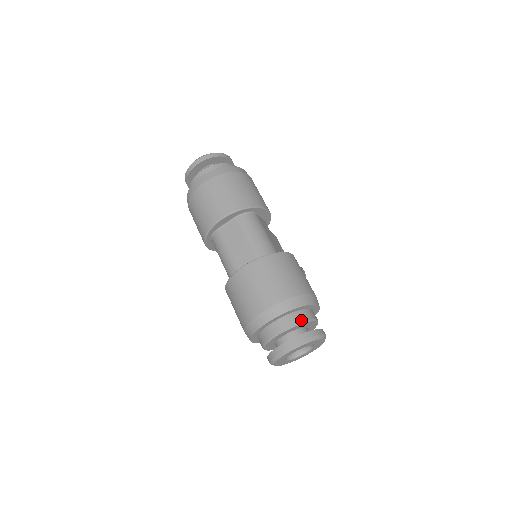
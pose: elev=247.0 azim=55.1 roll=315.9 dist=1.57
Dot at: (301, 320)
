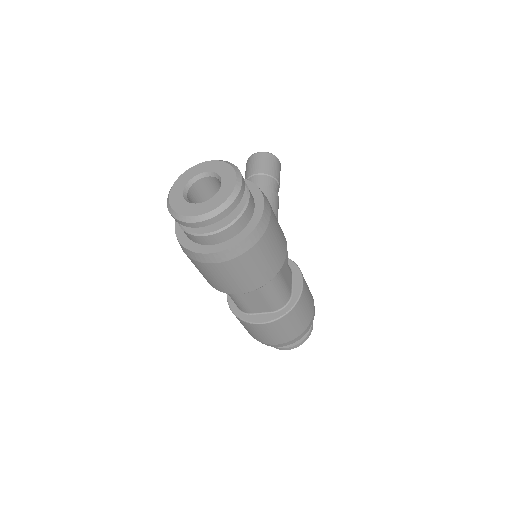
Dot at: occluded
